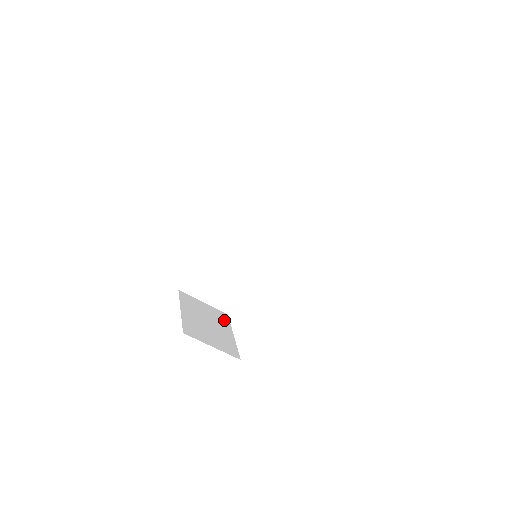
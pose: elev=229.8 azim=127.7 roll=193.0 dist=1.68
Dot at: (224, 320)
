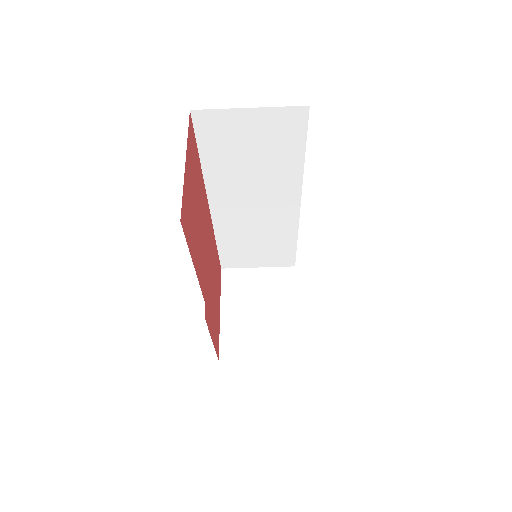
Dot at: (286, 285)
